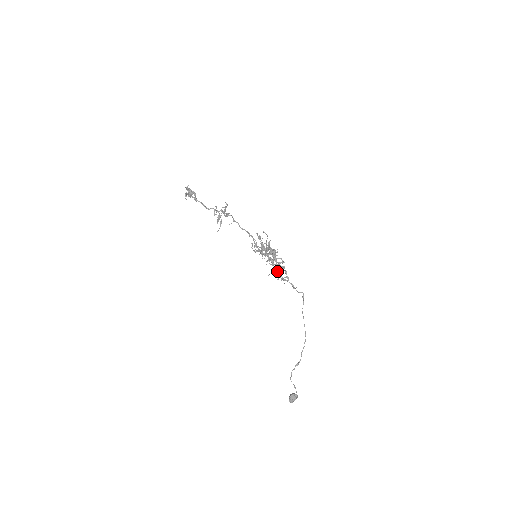
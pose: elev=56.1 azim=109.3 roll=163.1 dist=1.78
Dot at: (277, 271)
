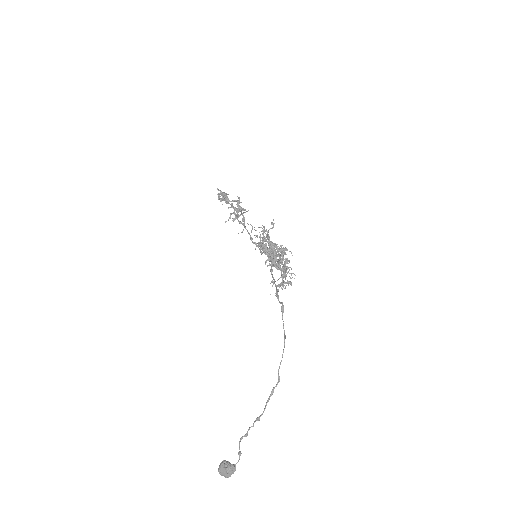
Dot at: (271, 274)
